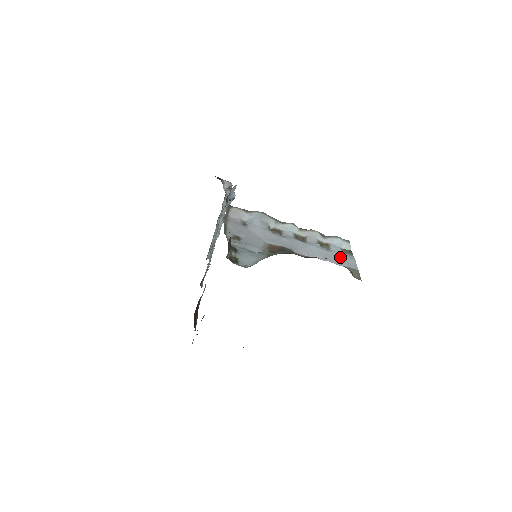
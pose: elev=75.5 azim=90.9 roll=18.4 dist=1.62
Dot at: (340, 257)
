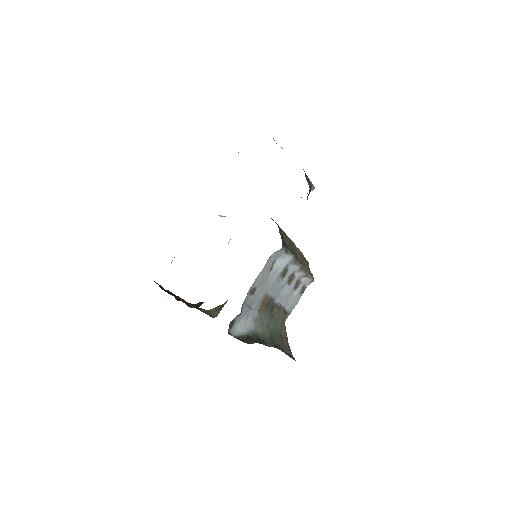
Dot at: (293, 301)
